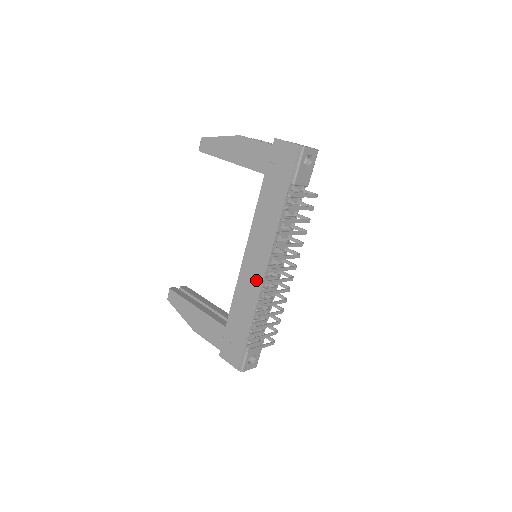
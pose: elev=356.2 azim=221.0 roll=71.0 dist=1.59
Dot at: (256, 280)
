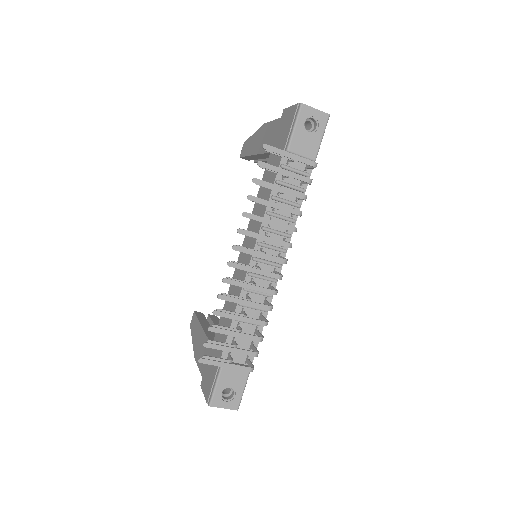
Dot at: (241, 278)
